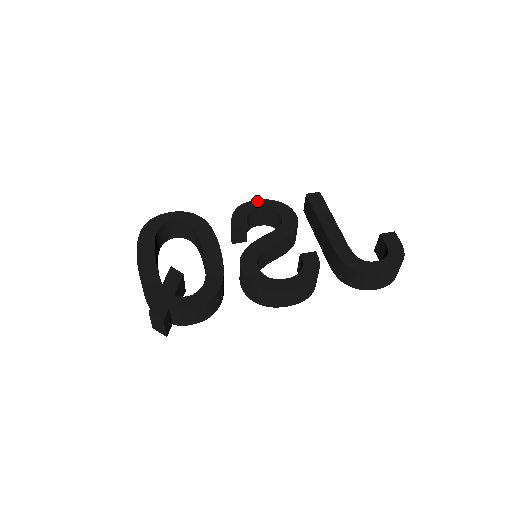
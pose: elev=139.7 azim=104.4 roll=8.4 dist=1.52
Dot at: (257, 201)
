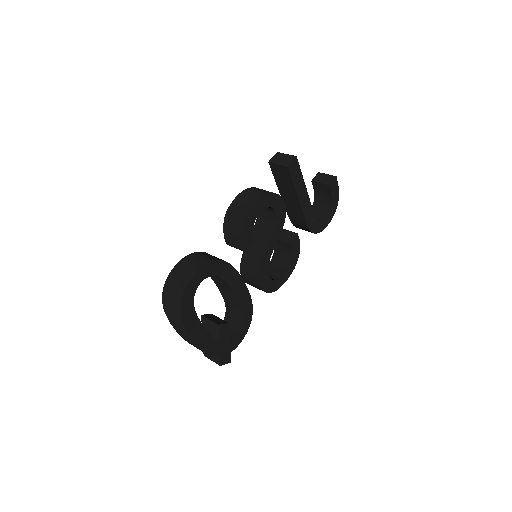
Dot at: (256, 205)
